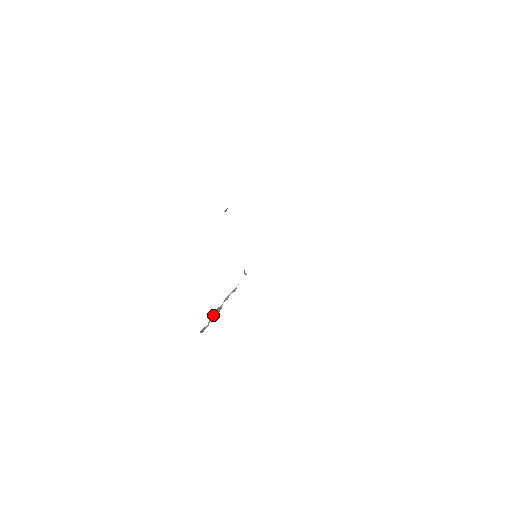
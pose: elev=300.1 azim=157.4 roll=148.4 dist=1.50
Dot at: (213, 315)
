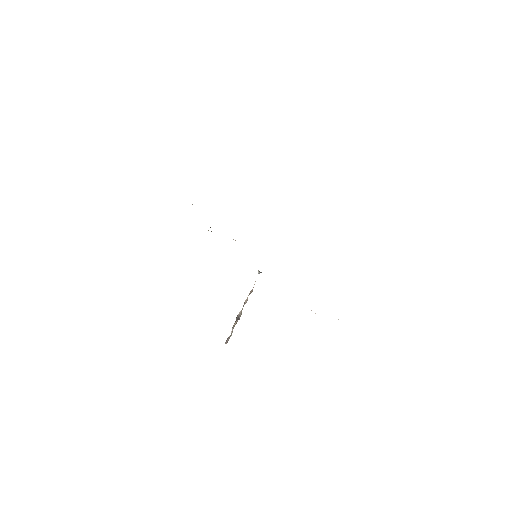
Dot at: (235, 322)
